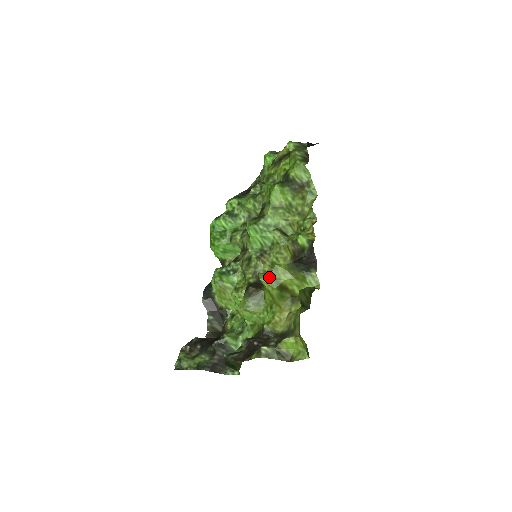
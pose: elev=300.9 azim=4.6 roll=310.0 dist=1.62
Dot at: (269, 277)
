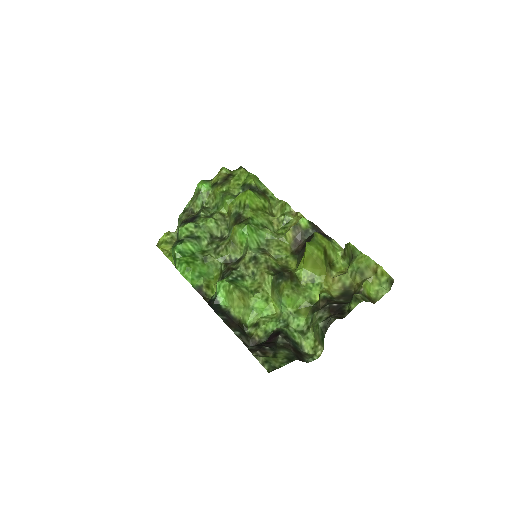
Dot at: (315, 243)
